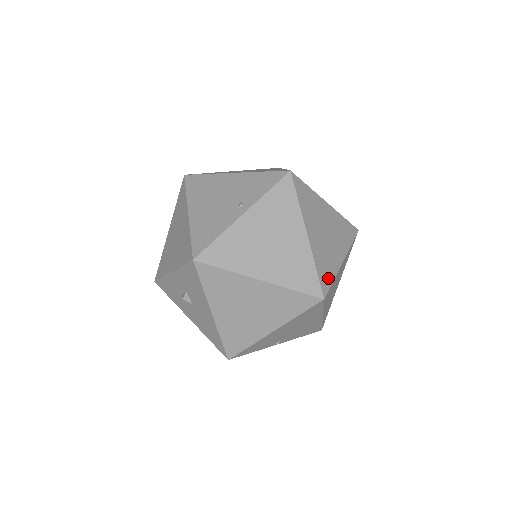
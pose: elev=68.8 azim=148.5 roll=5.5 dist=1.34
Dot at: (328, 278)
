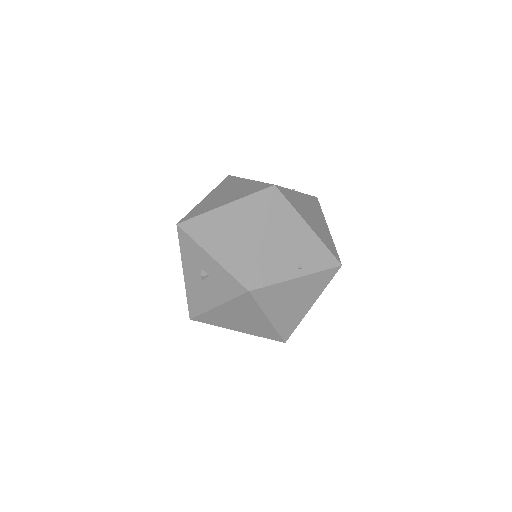
Dot at: occluded
